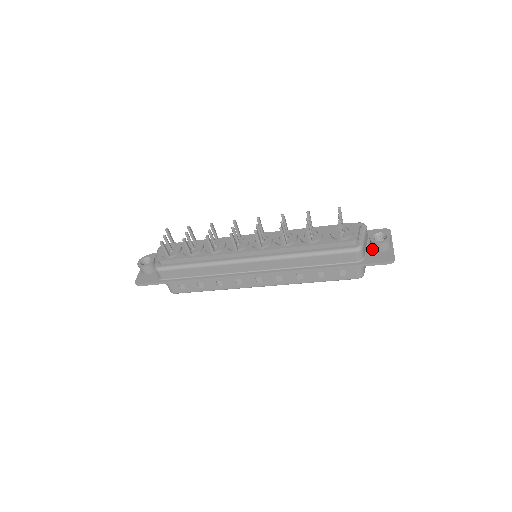
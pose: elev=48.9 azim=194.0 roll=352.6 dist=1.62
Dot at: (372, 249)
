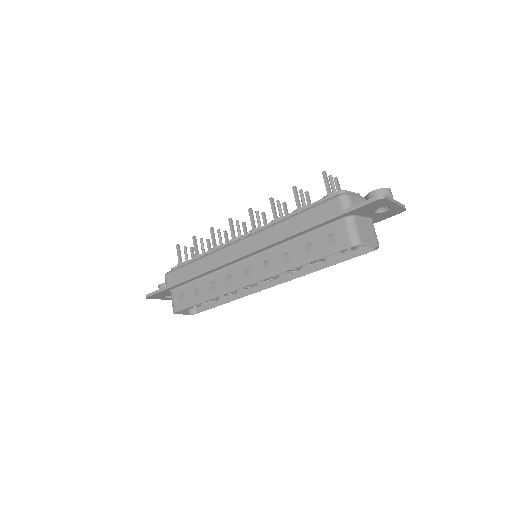
Dot at: occluded
